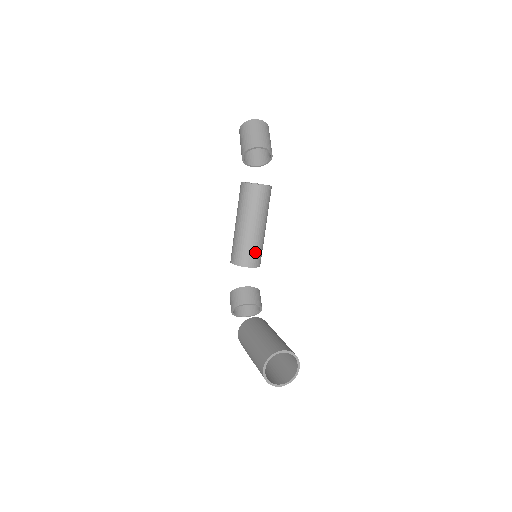
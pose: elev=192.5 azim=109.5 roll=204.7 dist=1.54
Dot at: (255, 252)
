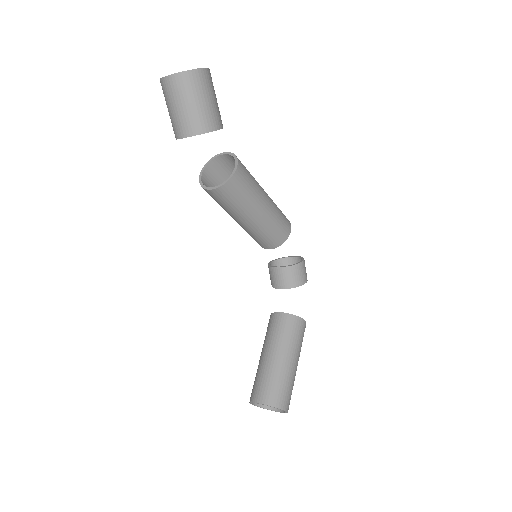
Dot at: (264, 238)
